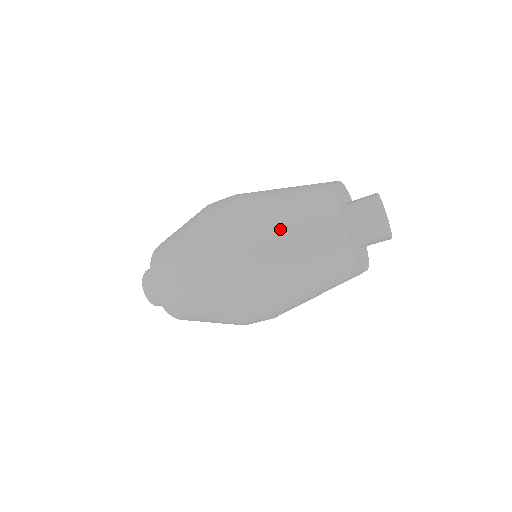
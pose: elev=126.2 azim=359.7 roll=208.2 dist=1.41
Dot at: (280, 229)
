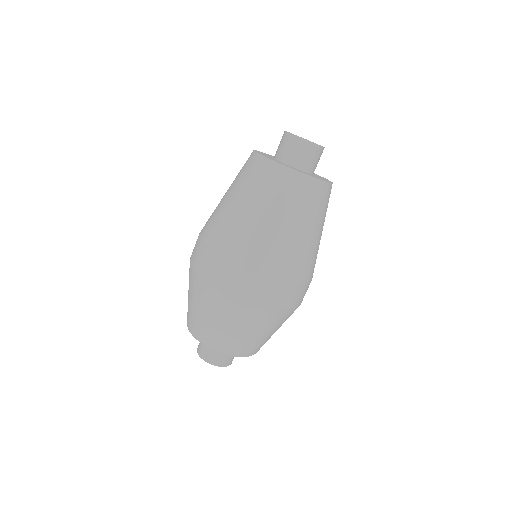
Dot at: occluded
